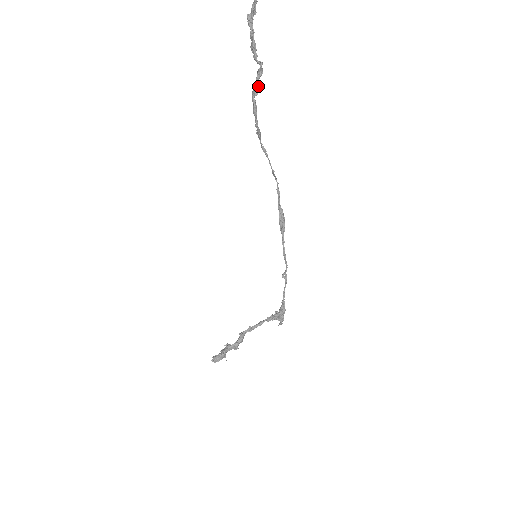
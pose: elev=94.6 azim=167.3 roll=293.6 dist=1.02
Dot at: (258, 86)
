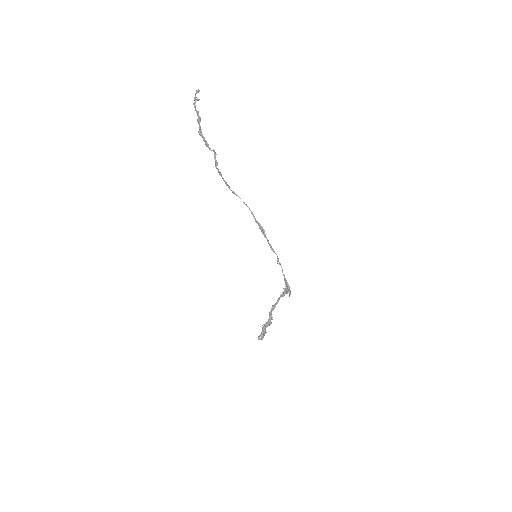
Dot at: occluded
